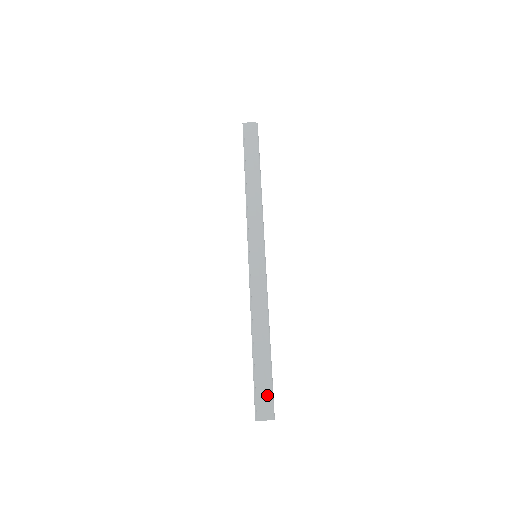
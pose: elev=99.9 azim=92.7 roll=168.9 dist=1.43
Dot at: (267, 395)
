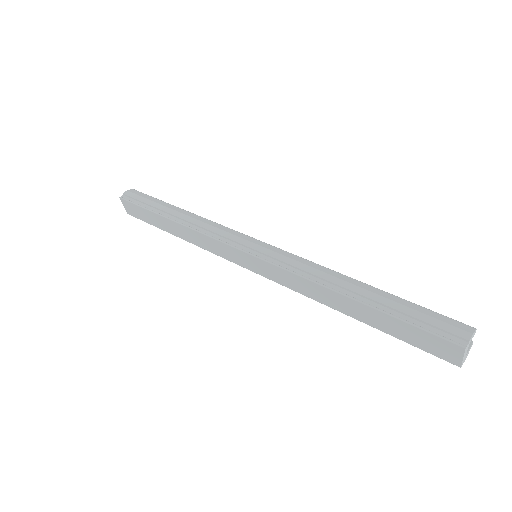
Dot at: (437, 317)
